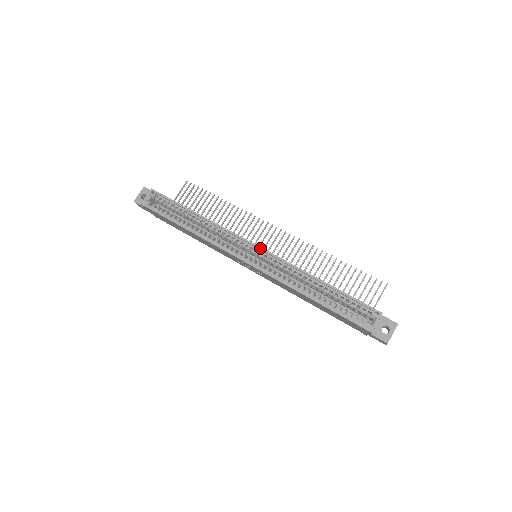
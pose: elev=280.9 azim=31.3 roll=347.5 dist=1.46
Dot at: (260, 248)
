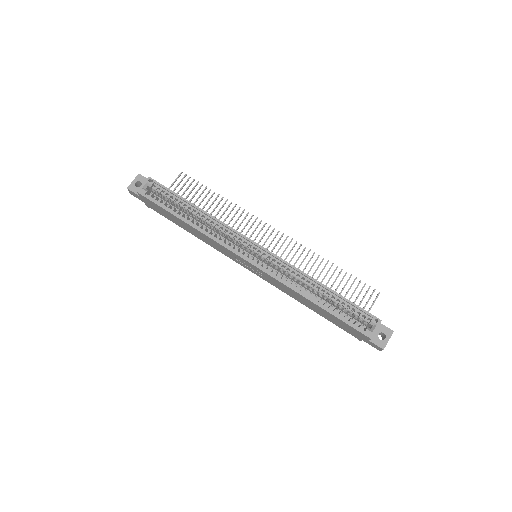
Dot at: (264, 249)
